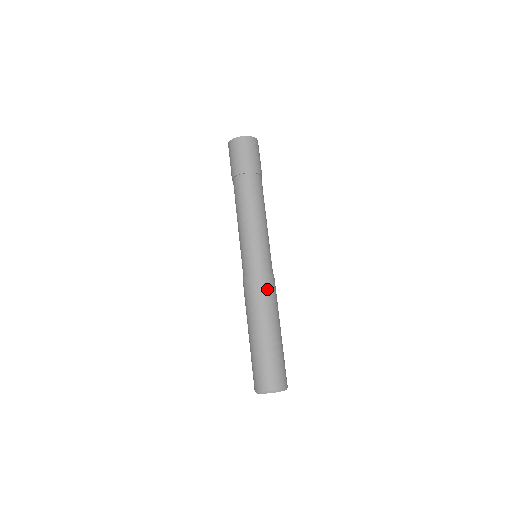
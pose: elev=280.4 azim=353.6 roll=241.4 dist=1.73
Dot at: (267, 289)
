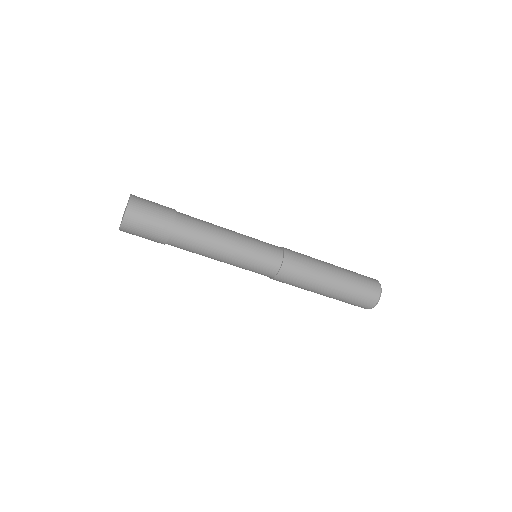
Dot at: (298, 261)
